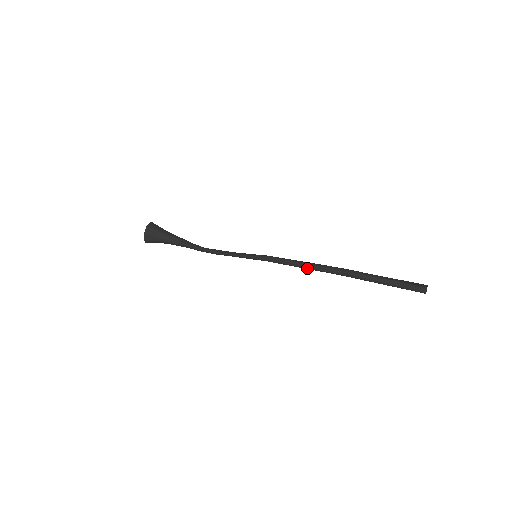
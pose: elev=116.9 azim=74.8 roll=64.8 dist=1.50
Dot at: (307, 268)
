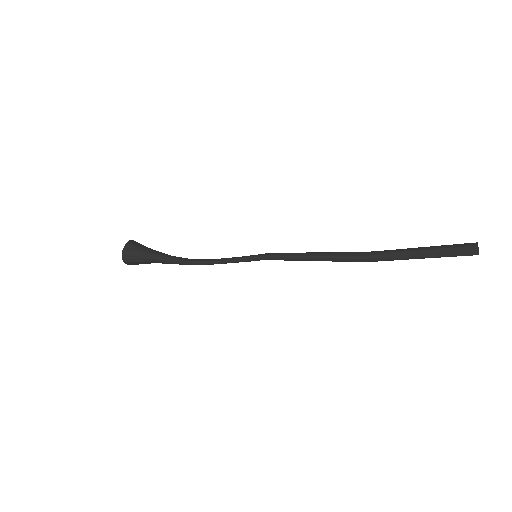
Dot at: (320, 256)
